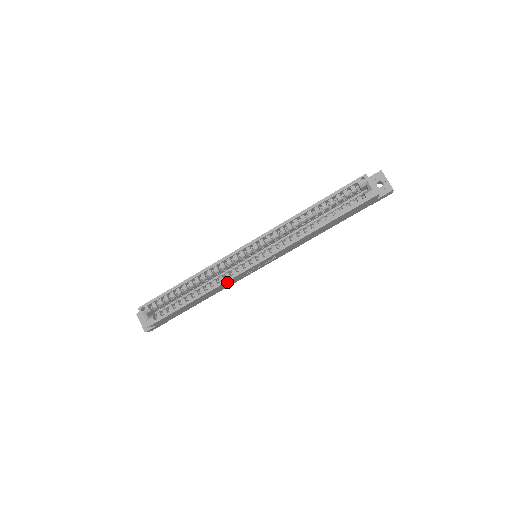
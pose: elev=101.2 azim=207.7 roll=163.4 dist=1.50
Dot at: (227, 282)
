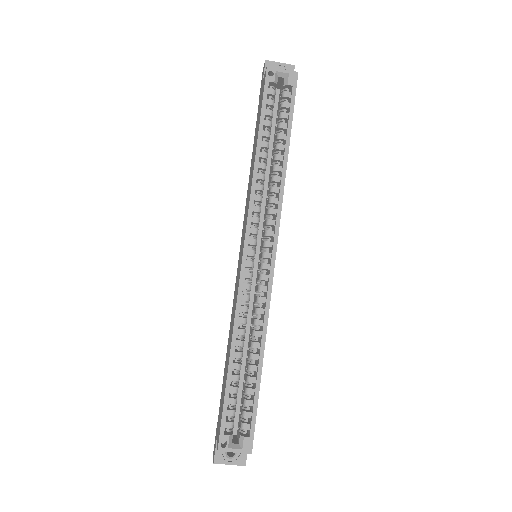
Dot at: (267, 307)
